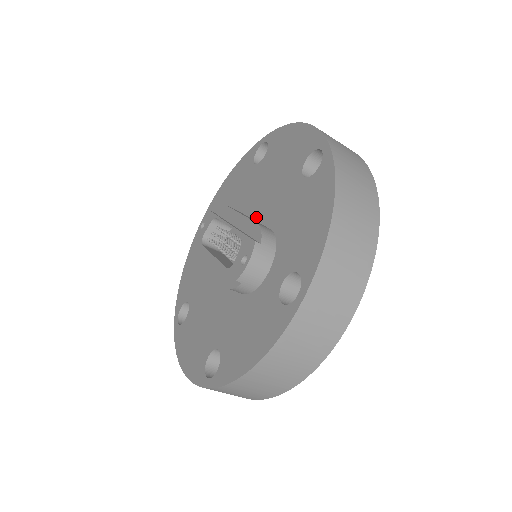
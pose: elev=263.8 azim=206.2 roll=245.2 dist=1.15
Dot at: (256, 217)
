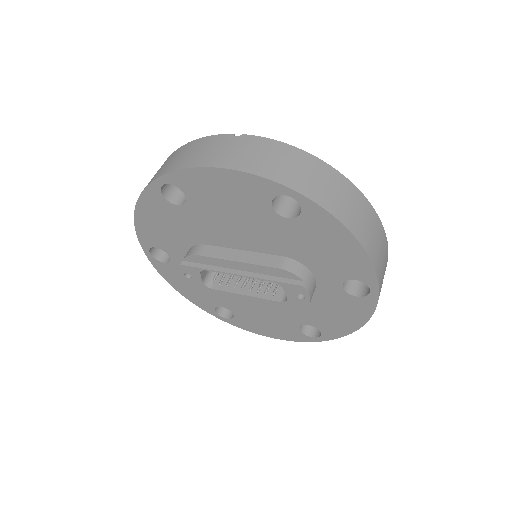
Dot at: (246, 249)
